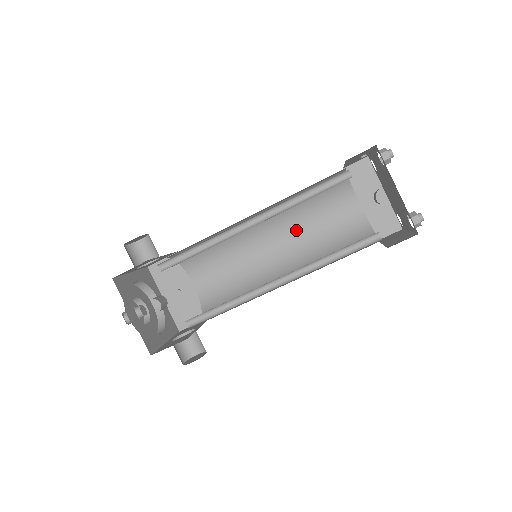
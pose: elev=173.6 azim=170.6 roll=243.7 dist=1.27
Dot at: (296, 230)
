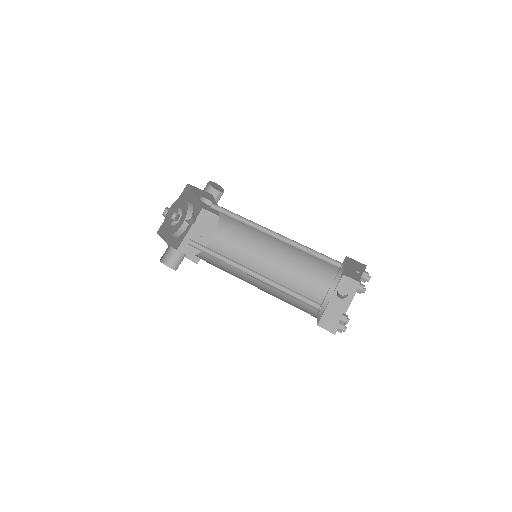
Dot at: (287, 274)
